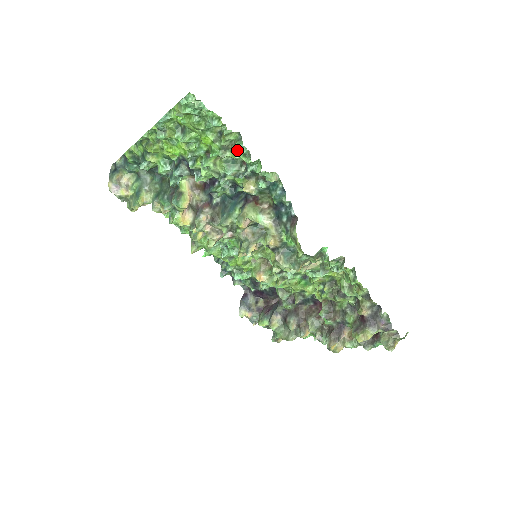
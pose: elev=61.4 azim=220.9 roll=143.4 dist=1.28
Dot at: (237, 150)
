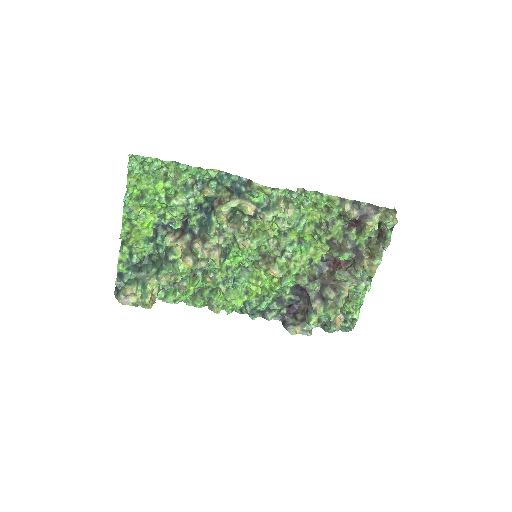
Dot at: (180, 168)
